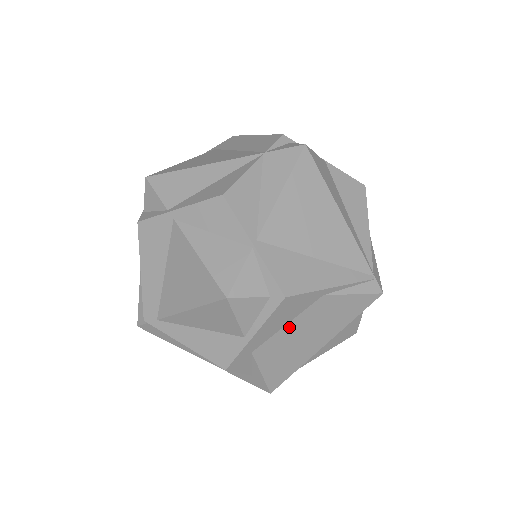
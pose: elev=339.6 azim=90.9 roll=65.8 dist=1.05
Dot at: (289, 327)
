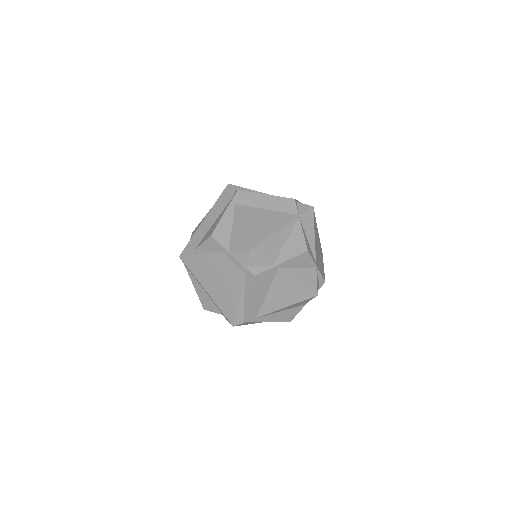
Dot at: occluded
